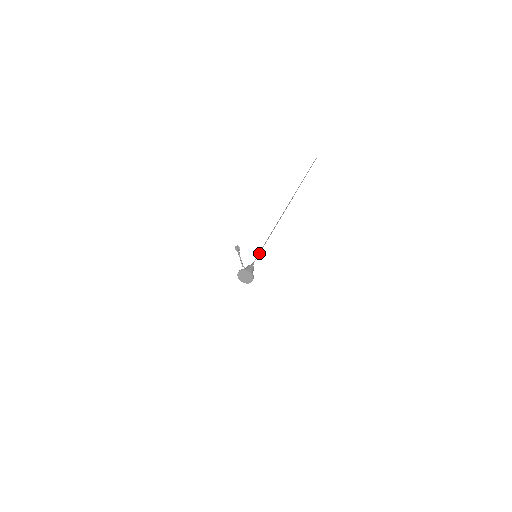
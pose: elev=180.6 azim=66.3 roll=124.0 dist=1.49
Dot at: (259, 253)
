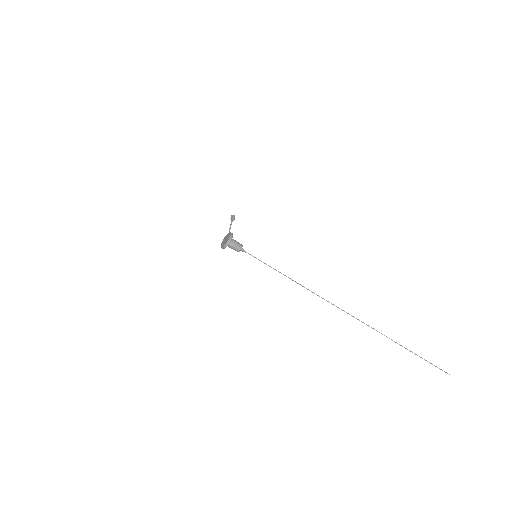
Dot at: (263, 262)
